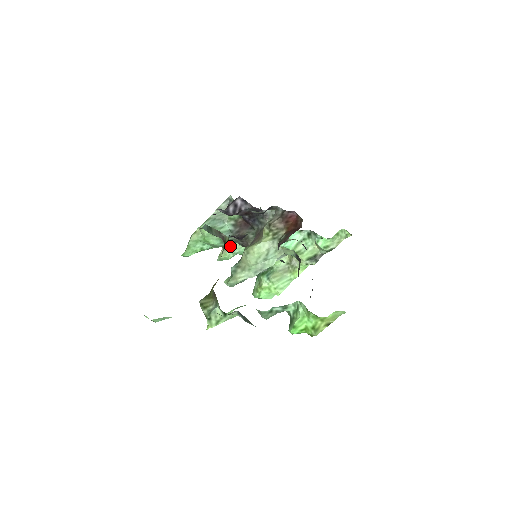
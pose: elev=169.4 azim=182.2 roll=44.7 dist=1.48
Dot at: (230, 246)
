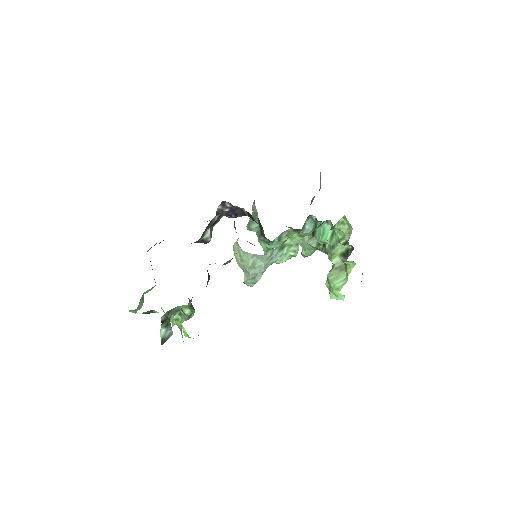
Dot at: (300, 242)
